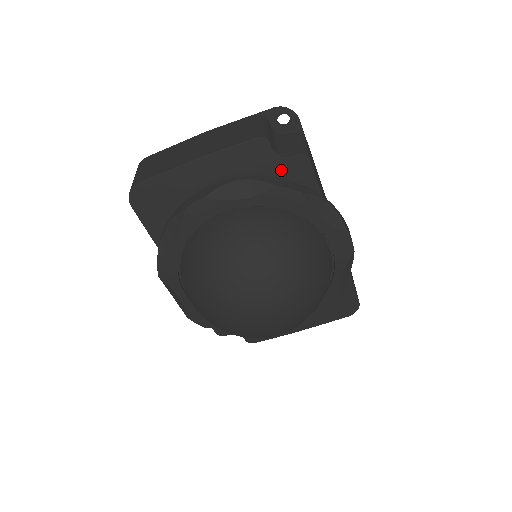
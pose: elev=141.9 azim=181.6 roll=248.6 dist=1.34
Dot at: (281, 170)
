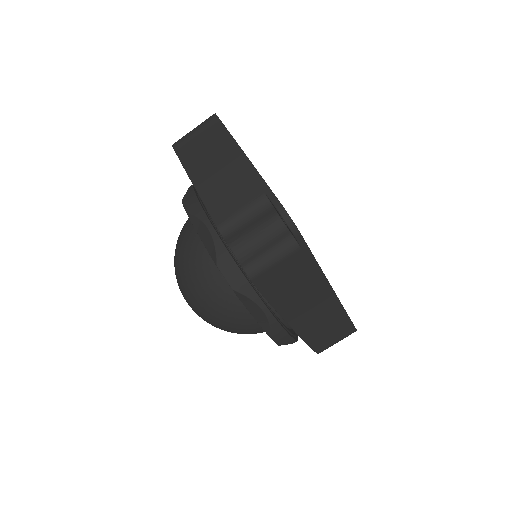
Dot at: occluded
